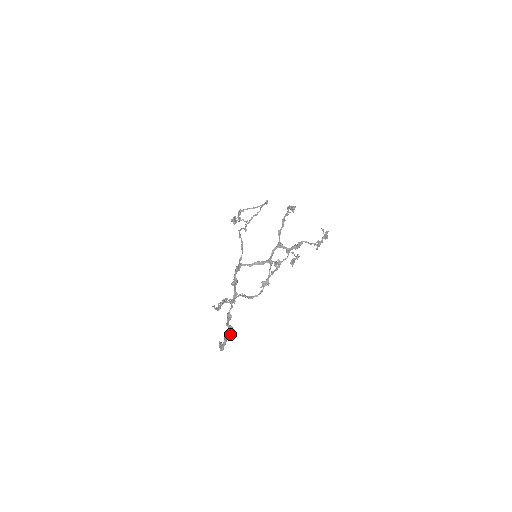
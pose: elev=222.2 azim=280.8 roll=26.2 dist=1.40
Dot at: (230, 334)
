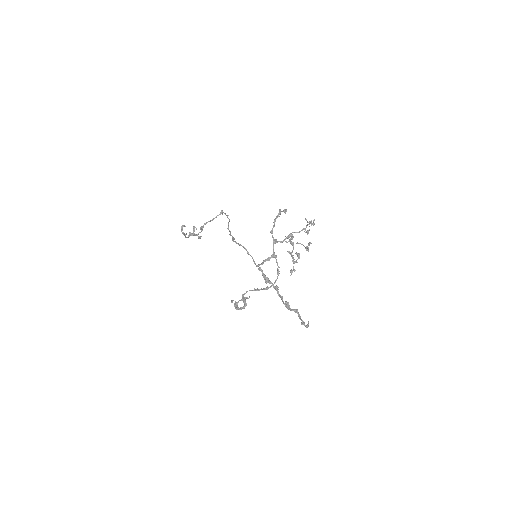
Dot at: occluded
